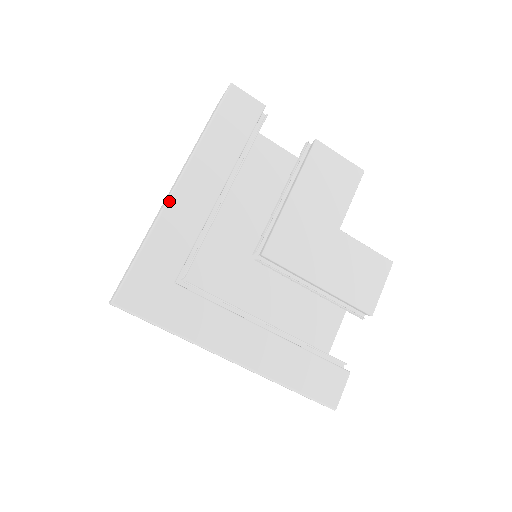
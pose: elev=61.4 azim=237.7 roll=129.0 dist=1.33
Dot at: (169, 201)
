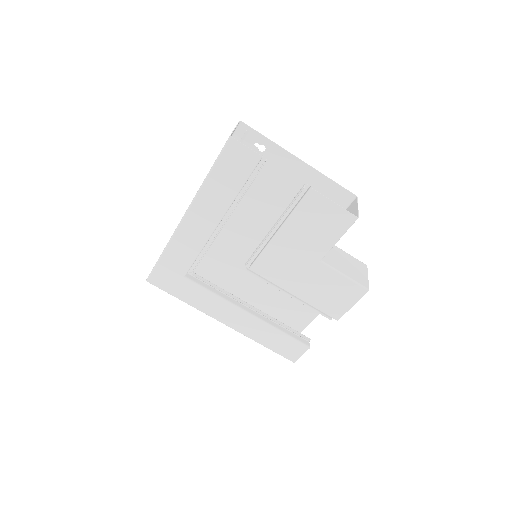
Dot at: (179, 228)
